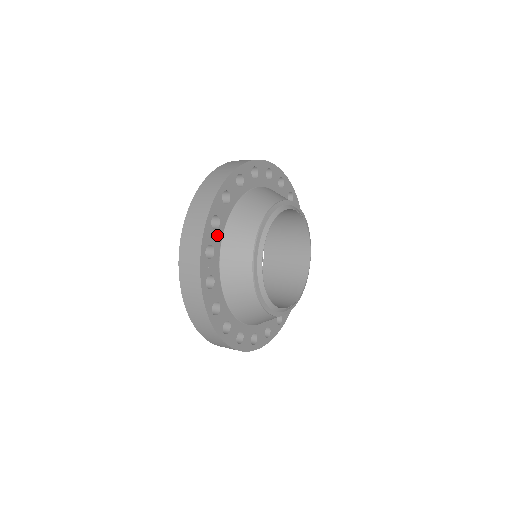
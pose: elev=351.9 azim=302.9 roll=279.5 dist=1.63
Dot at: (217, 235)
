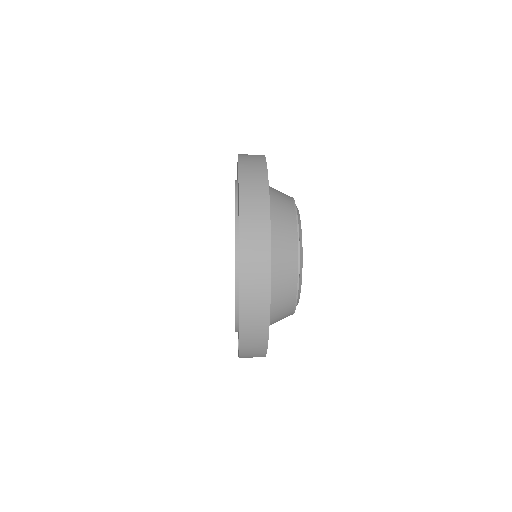
Dot at: occluded
